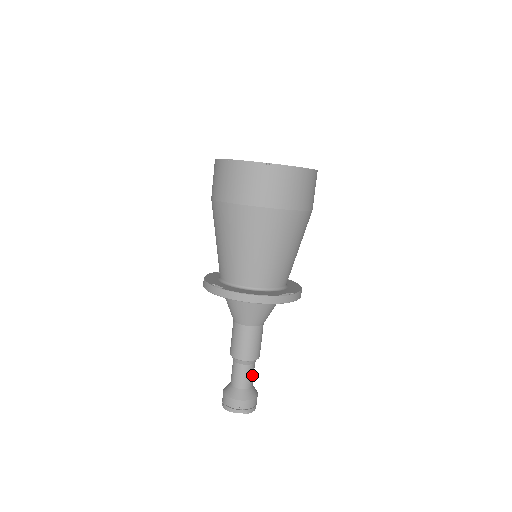
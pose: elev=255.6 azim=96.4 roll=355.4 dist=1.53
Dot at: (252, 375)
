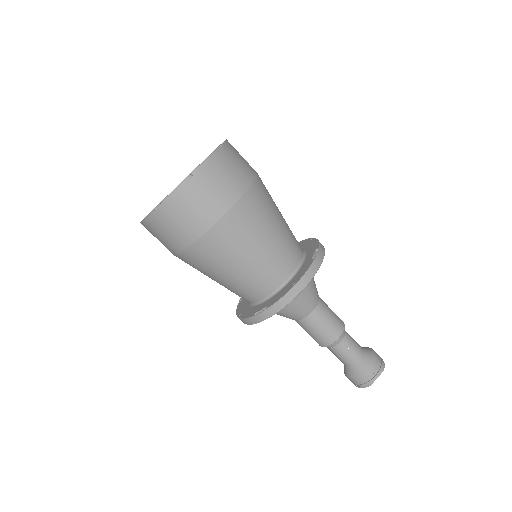
Dot at: (354, 341)
